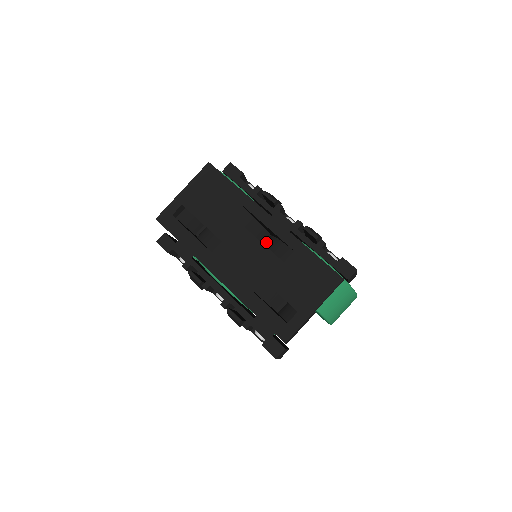
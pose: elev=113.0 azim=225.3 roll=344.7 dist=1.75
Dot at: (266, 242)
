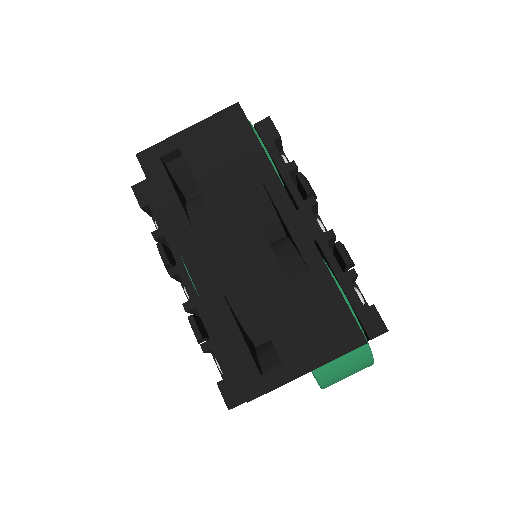
Dot at: (276, 243)
